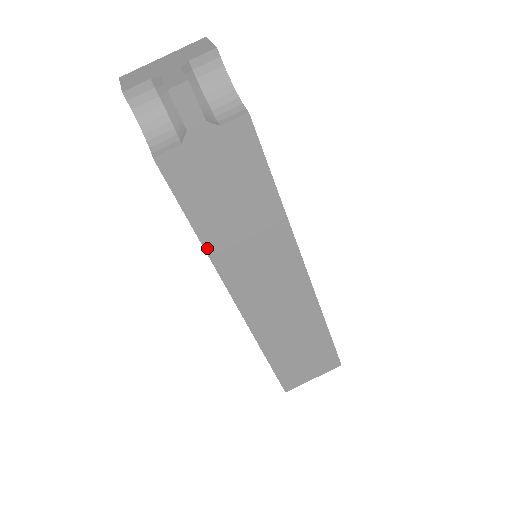
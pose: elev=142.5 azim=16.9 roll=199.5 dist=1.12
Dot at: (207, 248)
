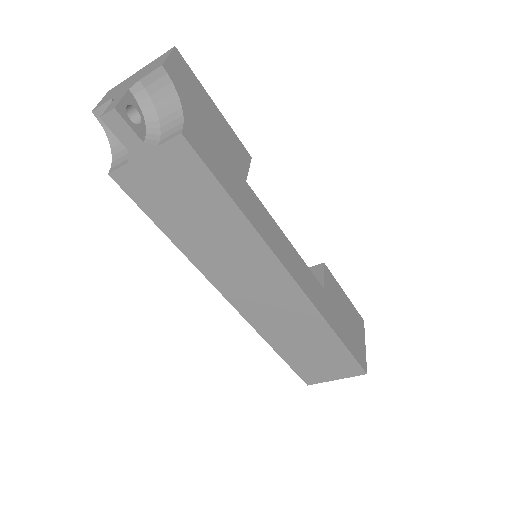
Dot at: (183, 250)
